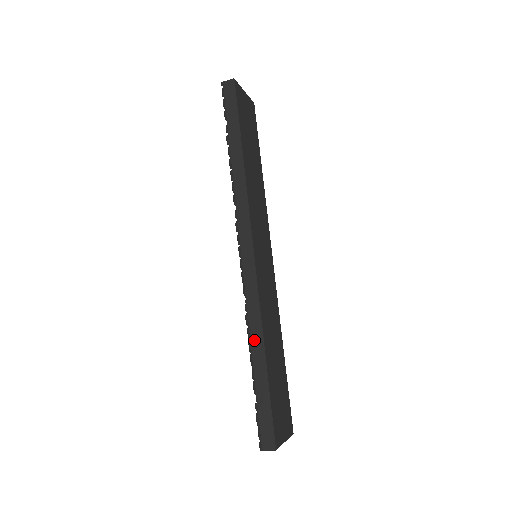
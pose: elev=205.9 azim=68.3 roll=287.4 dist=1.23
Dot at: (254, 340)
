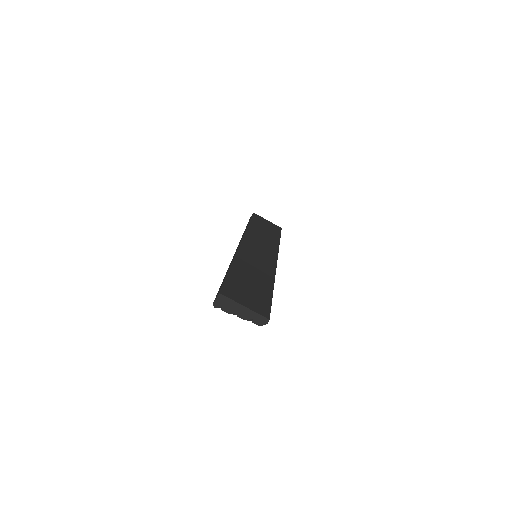
Dot at: occluded
